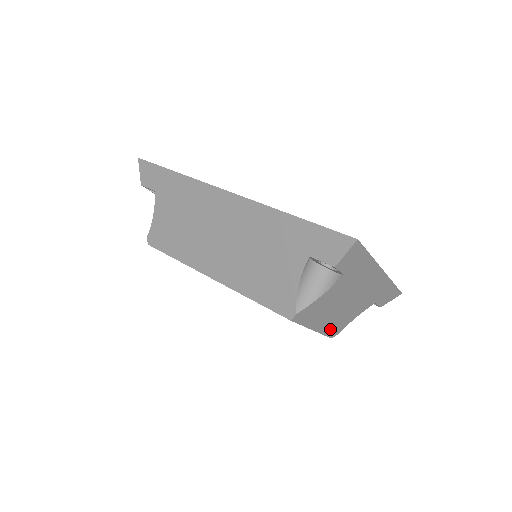
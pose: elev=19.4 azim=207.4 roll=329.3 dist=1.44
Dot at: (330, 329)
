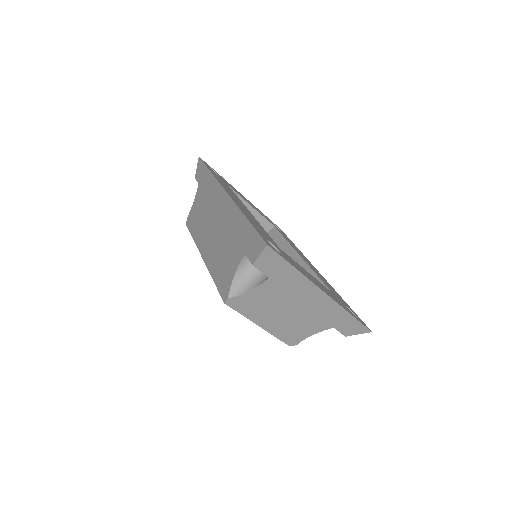
Dot at: (282, 334)
